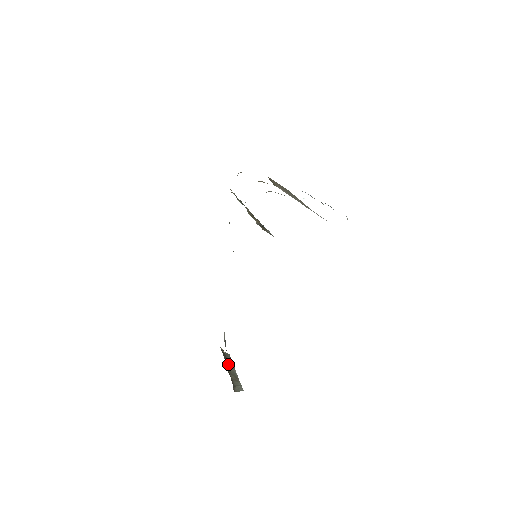
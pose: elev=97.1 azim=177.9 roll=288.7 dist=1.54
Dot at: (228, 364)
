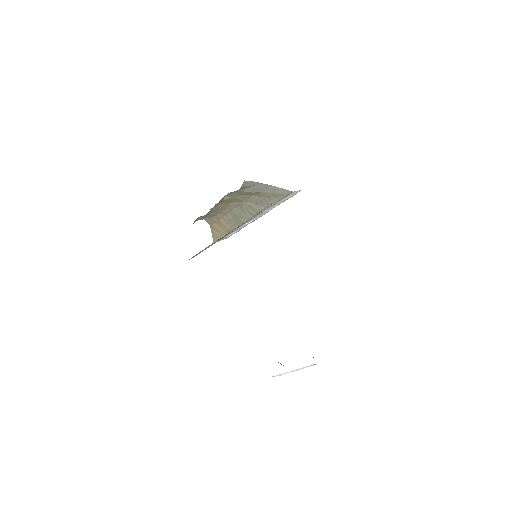
Dot at: occluded
